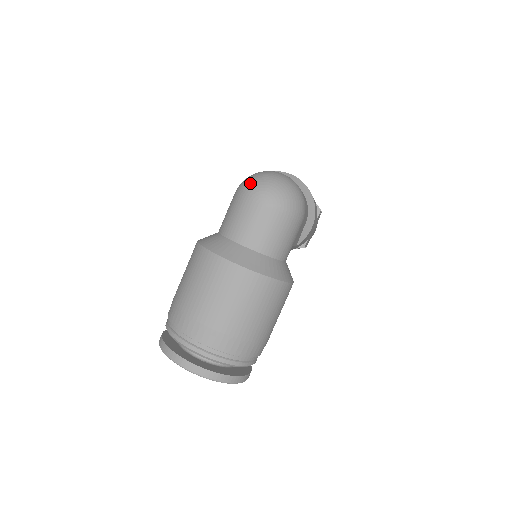
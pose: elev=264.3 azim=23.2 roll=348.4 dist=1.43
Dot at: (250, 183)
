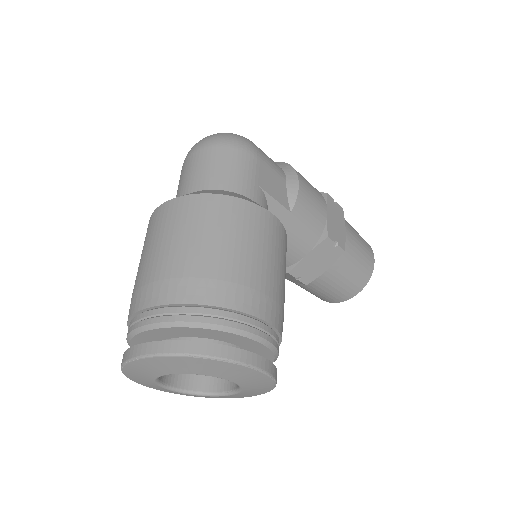
Dot at: occluded
